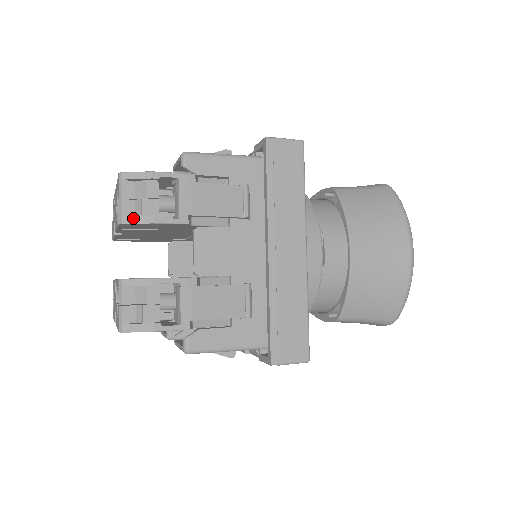
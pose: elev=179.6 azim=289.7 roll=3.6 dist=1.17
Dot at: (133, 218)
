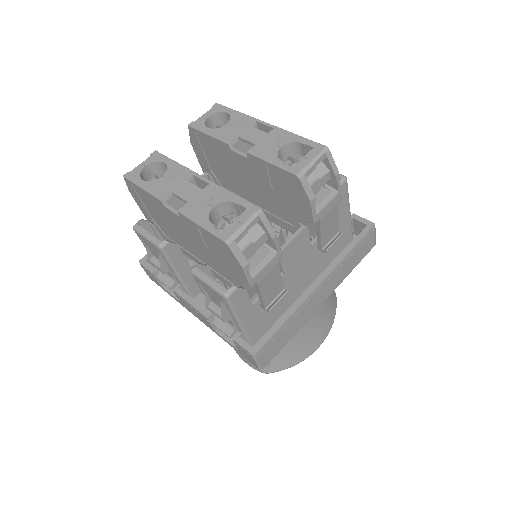
Dot at: (307, 184)
